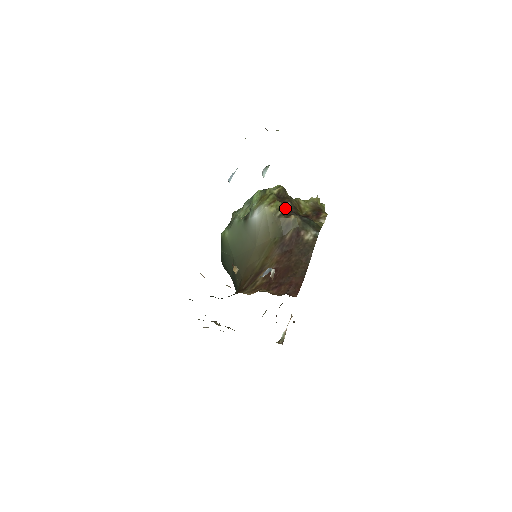
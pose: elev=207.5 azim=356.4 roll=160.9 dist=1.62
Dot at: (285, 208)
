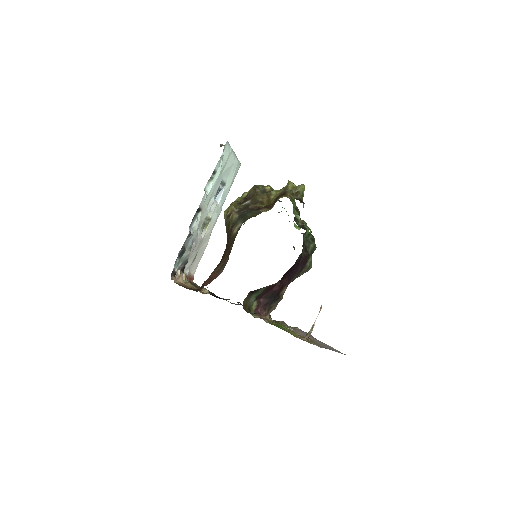
Dot at: (241, 208)
